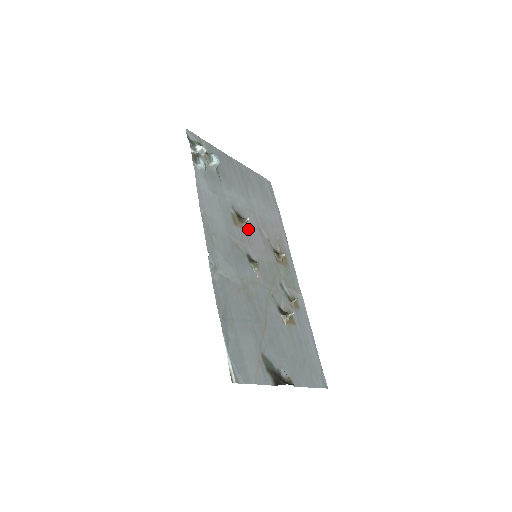
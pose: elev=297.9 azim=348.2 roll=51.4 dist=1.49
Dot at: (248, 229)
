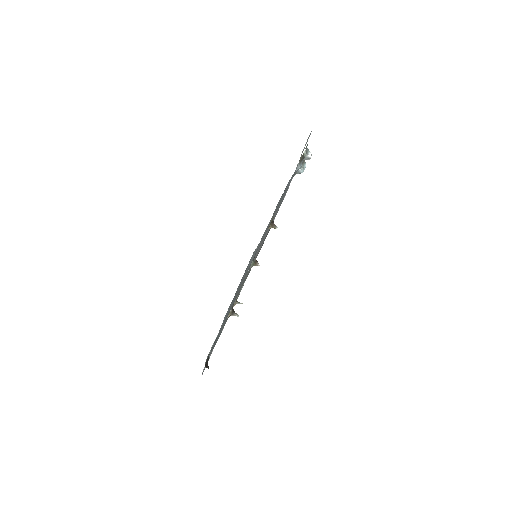
Dot at: occluded
